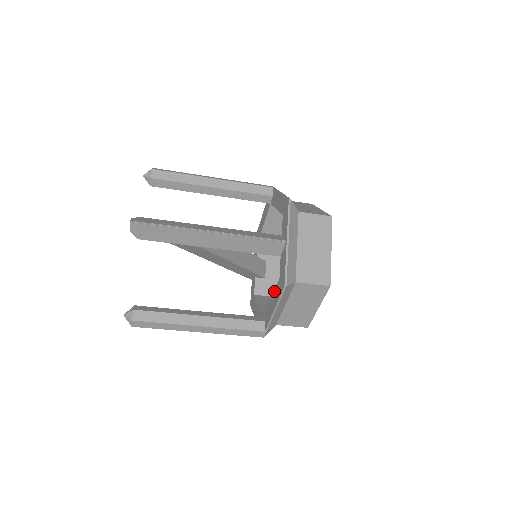
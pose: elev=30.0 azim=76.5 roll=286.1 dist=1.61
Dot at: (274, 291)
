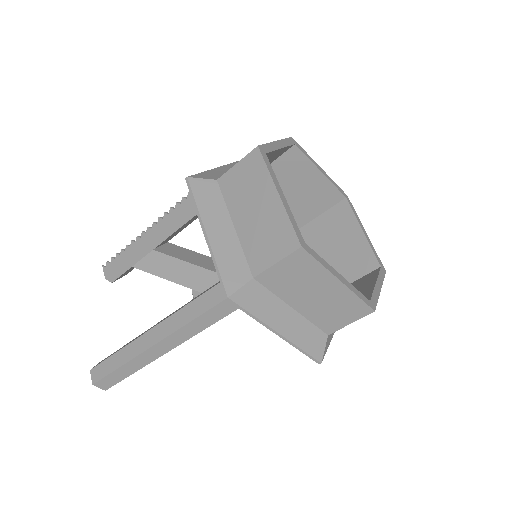
Dot at: occluded
